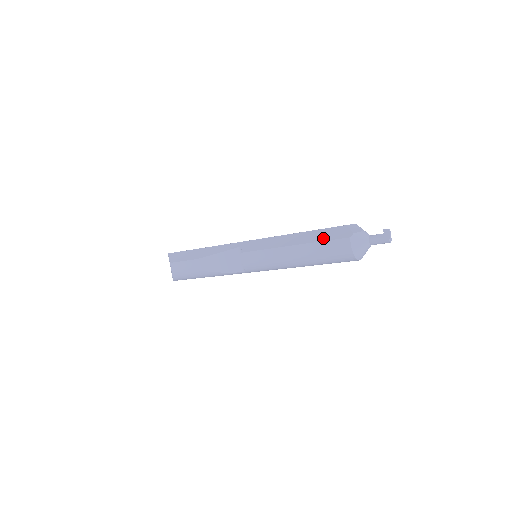
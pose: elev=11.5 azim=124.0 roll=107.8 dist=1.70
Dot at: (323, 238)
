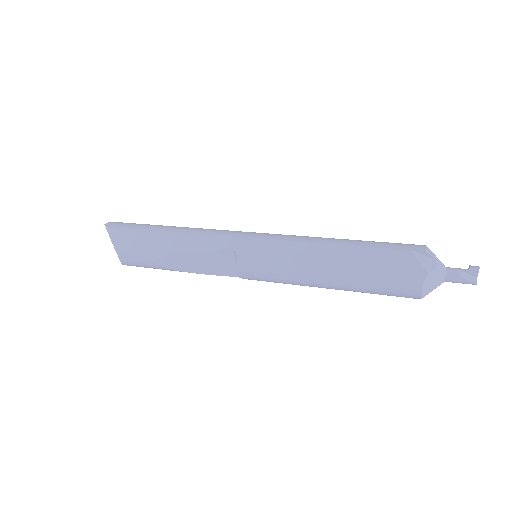
Dot at: (377, 271)
